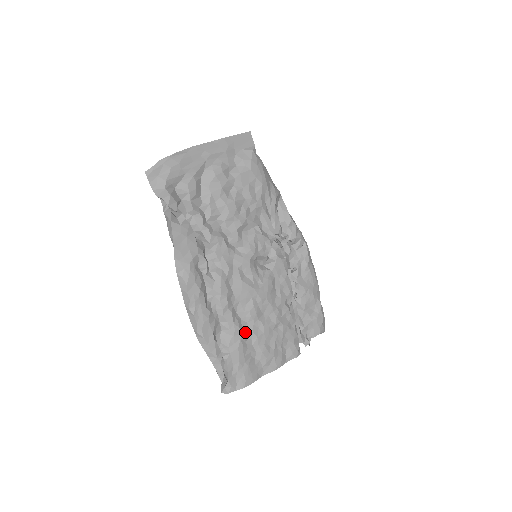
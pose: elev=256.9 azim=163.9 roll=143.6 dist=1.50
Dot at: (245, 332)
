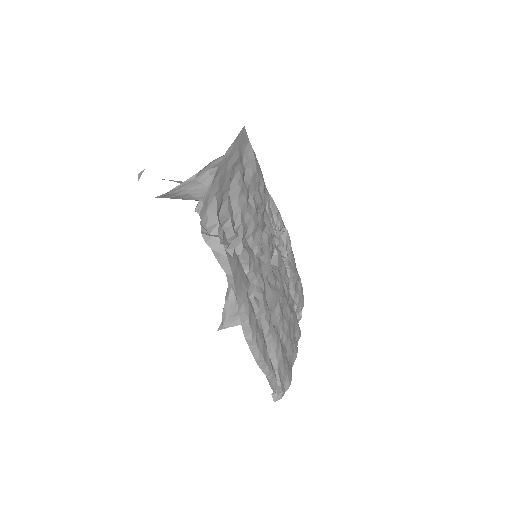
Dot at: (279, 336)
